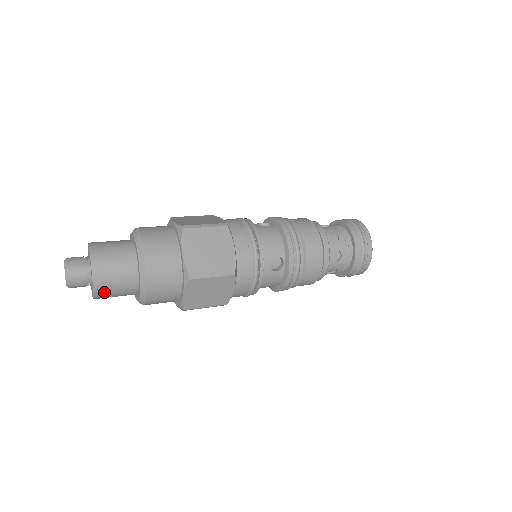
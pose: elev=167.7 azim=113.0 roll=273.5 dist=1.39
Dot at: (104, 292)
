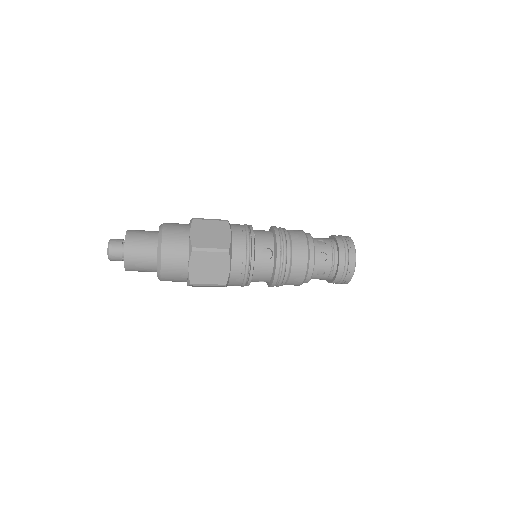
Dot at: (132, 260)
